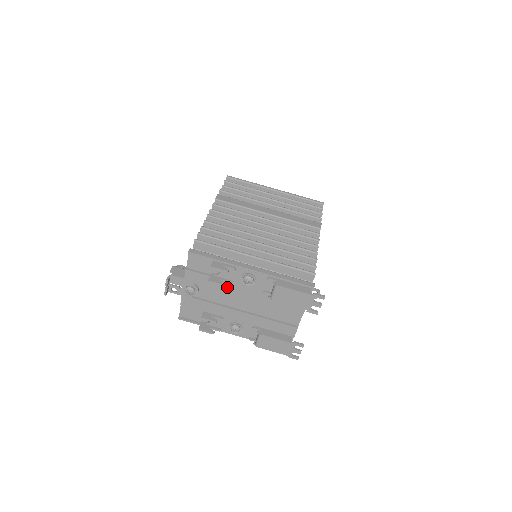
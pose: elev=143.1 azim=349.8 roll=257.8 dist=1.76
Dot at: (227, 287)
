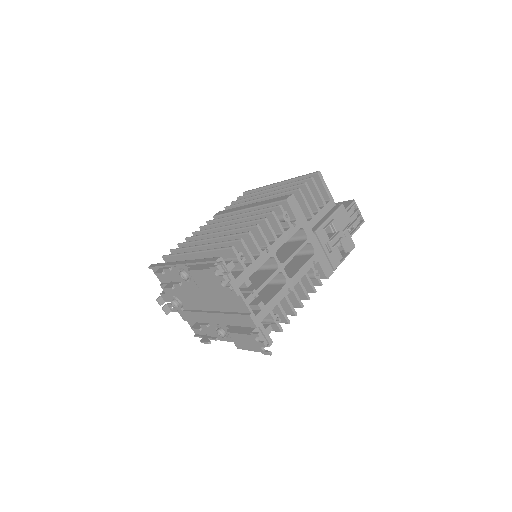
Dot at: (185, 290)
